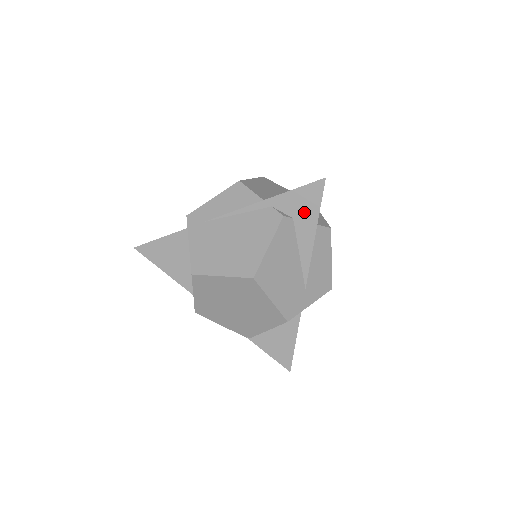
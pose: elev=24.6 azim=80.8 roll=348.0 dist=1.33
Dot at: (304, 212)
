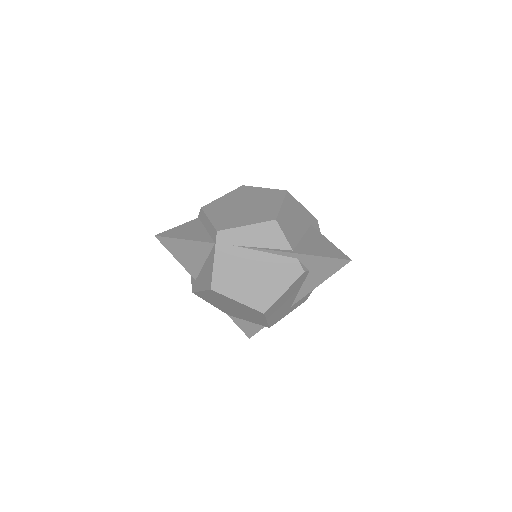
Dot at: (321, 271)
